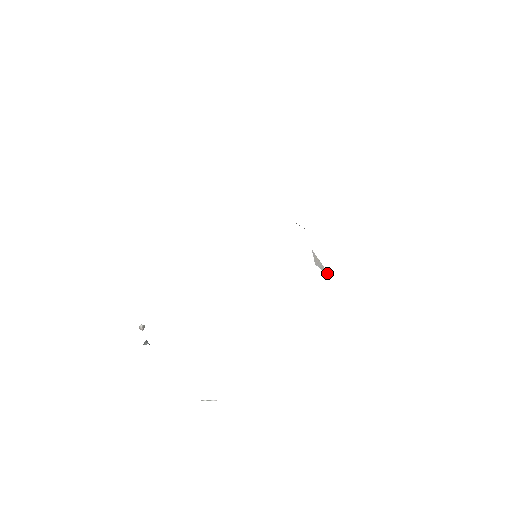
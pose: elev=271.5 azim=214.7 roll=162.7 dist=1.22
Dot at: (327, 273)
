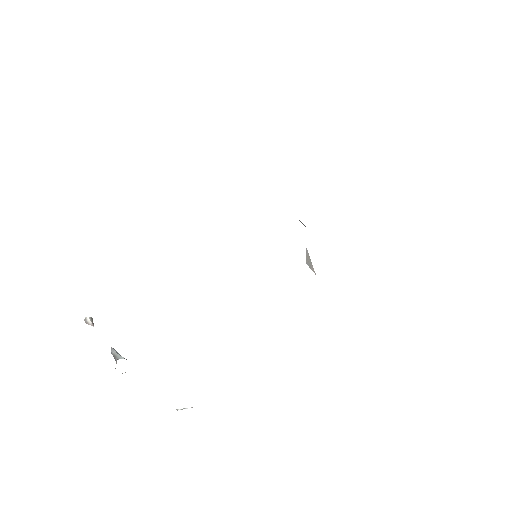
Dot at: (314, 271)
